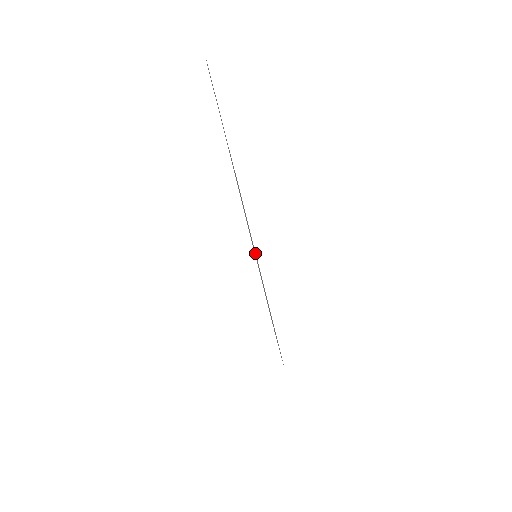
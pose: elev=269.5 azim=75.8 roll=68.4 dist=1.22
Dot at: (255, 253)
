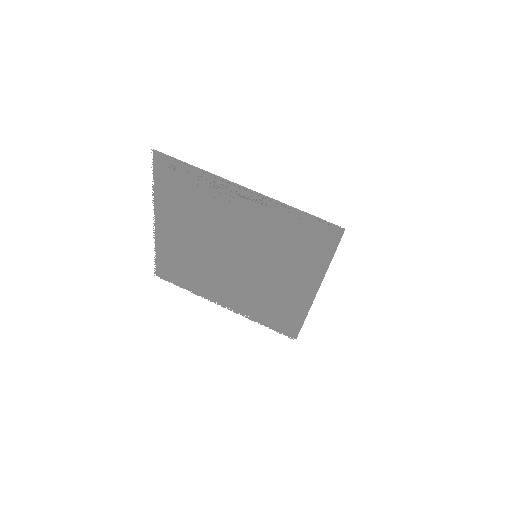
Dot at: (259, 250)
